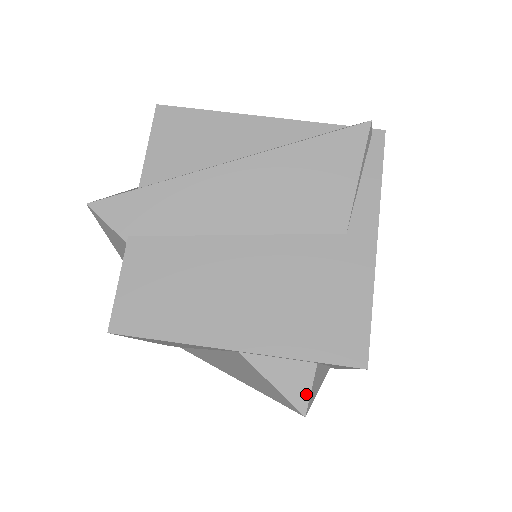
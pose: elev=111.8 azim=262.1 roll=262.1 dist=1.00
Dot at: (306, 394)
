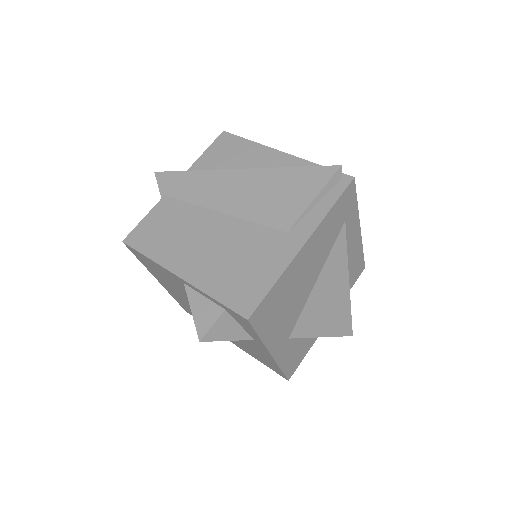
Dot at: (208, 327)
